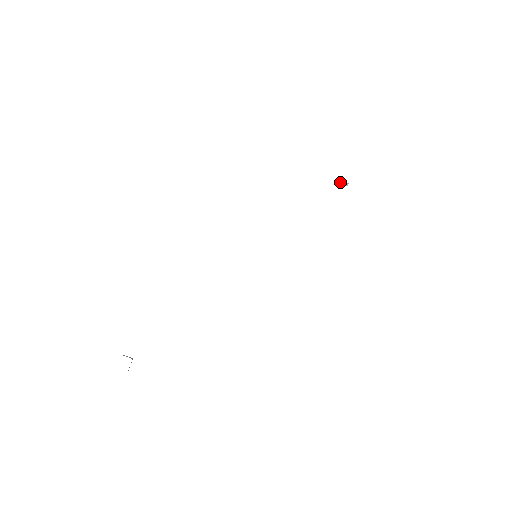
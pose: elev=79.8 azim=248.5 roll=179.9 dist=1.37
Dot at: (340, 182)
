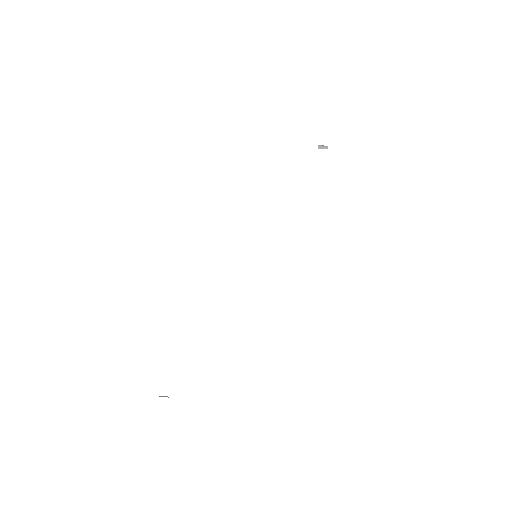
Dot at: (319, 148)
